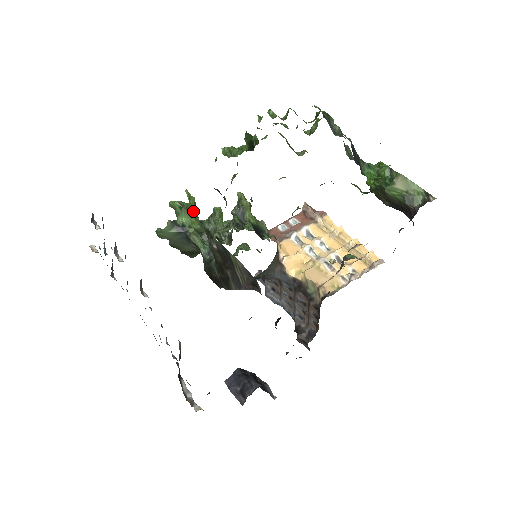
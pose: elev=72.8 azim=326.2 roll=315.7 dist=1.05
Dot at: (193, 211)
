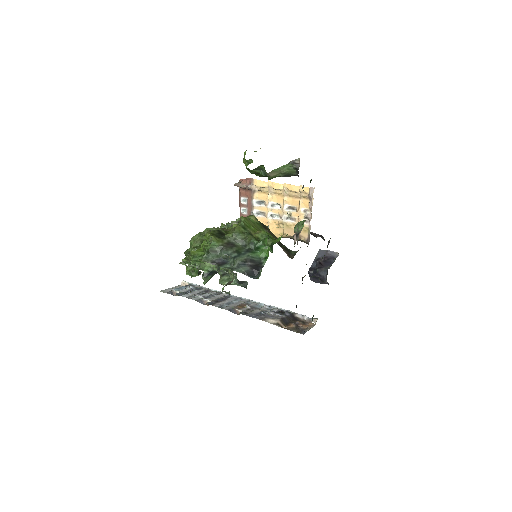
Dot at: occluded
